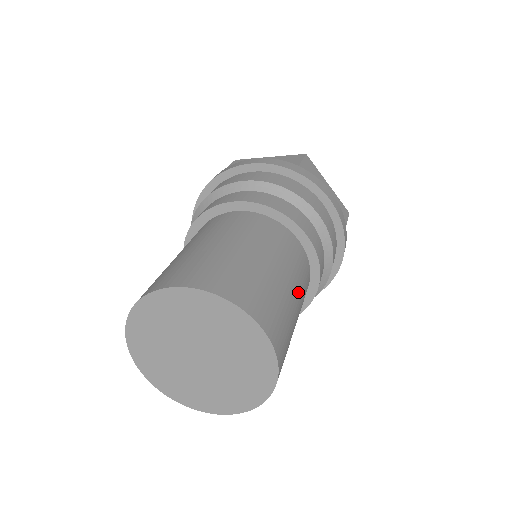
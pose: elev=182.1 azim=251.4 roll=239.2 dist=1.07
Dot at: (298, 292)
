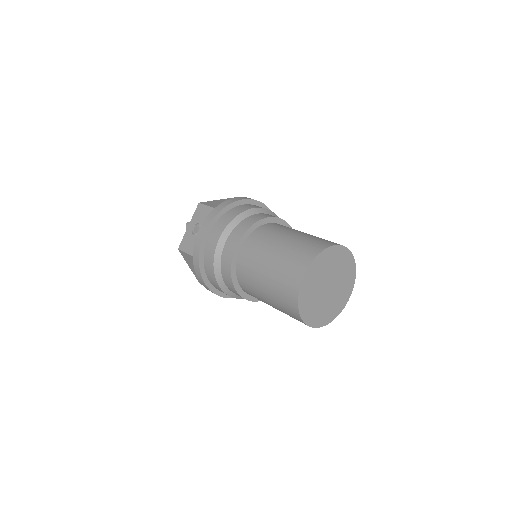
Dot at: occluded
